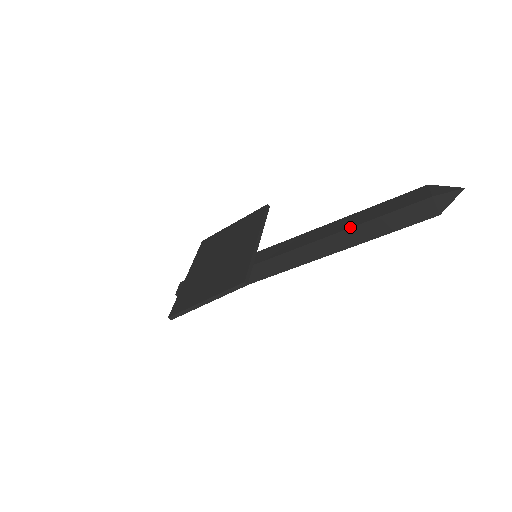
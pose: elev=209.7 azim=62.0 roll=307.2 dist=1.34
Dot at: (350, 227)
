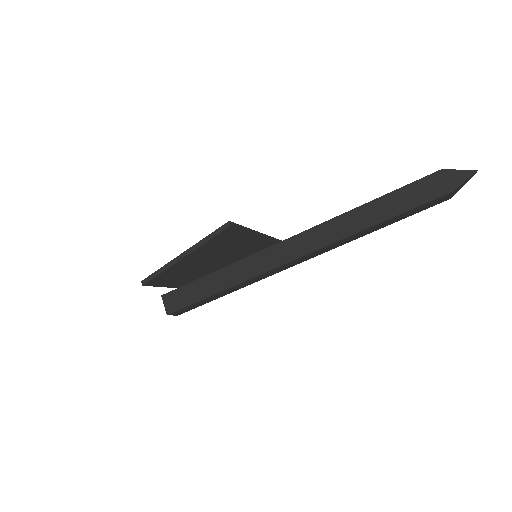
Dot at: (355, 208)
